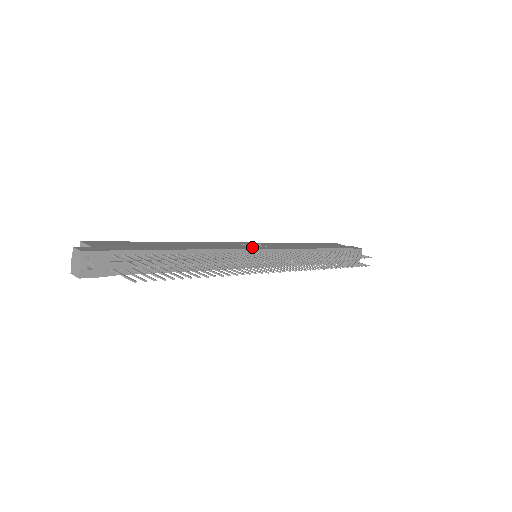
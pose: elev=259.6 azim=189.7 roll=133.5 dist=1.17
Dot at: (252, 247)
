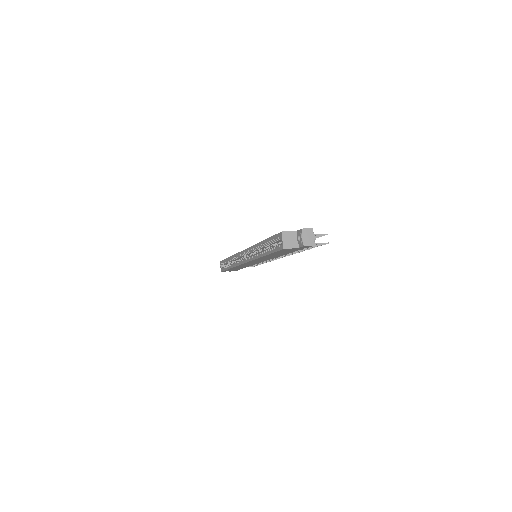
Dot at: occluded
